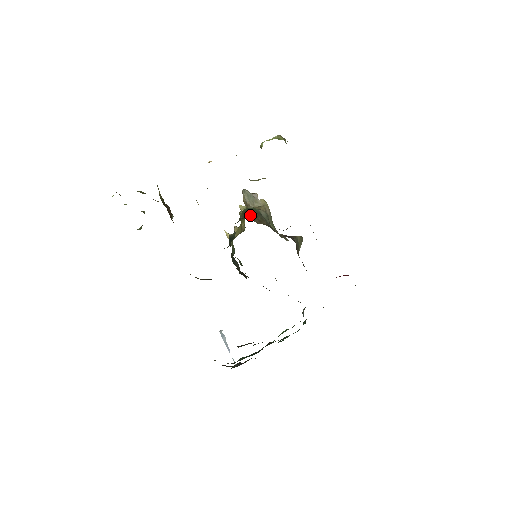
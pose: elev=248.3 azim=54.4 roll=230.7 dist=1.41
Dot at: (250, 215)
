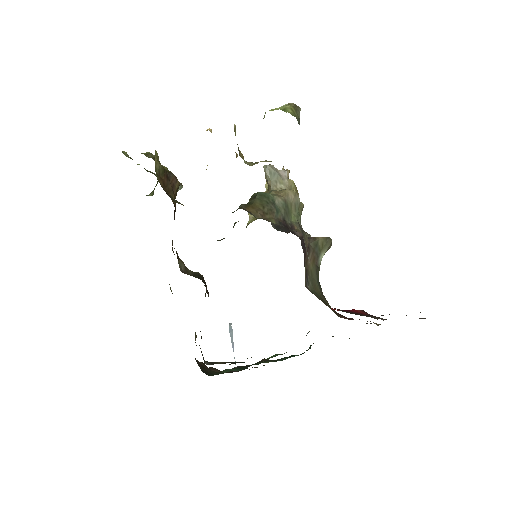
Dot at: (254, 204)
